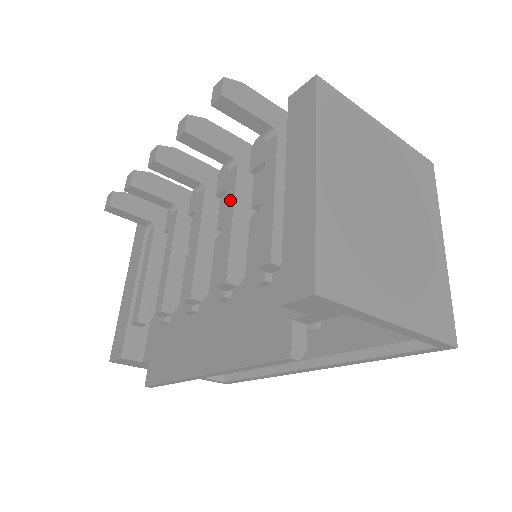
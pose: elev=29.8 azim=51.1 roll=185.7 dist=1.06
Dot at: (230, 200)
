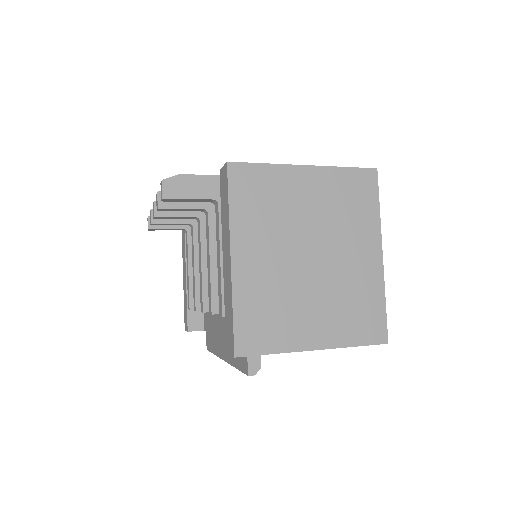
Dot at: (208, 245)
